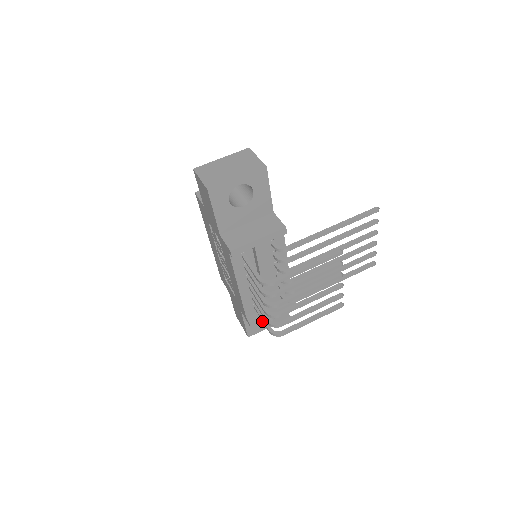
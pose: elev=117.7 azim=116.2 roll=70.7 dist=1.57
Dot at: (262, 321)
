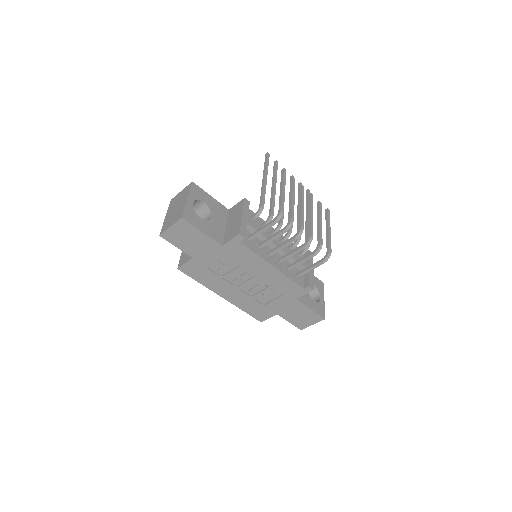
Dot at: occluded
